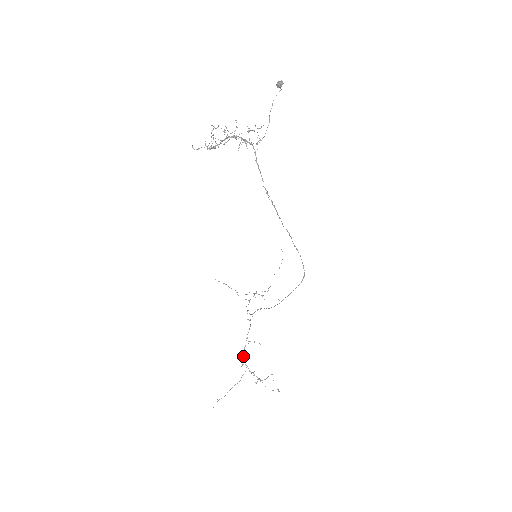
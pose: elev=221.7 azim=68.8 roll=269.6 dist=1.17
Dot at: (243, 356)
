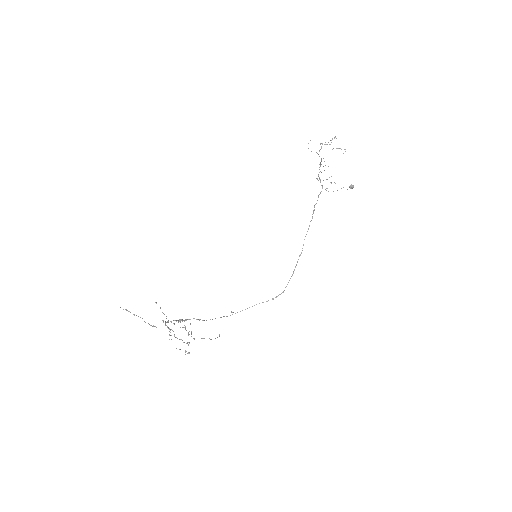
Dot at: (165, 321)
